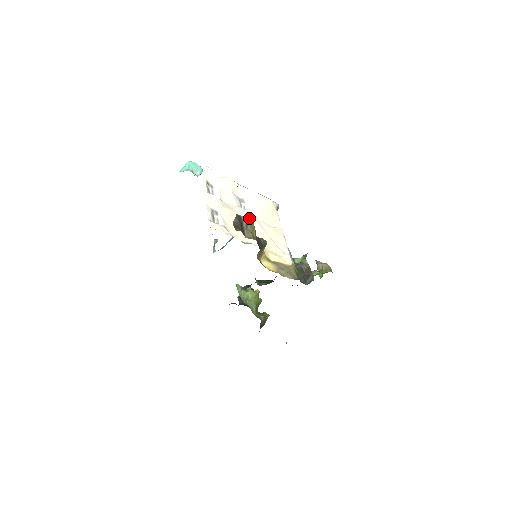
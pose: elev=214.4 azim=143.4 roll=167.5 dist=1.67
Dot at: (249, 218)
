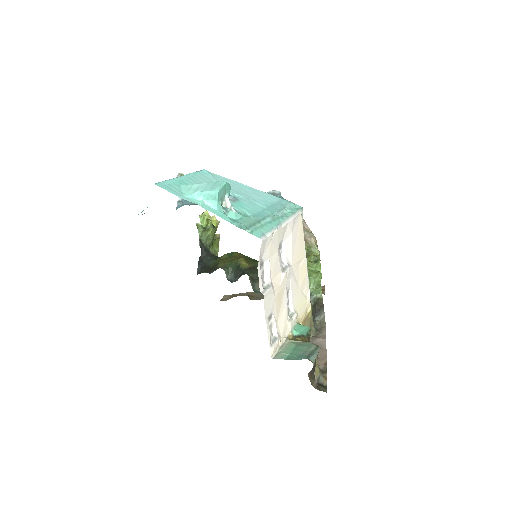
Dot at: (288, 280)
